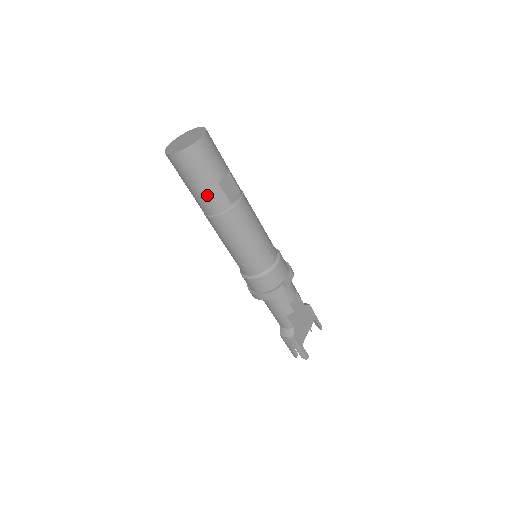
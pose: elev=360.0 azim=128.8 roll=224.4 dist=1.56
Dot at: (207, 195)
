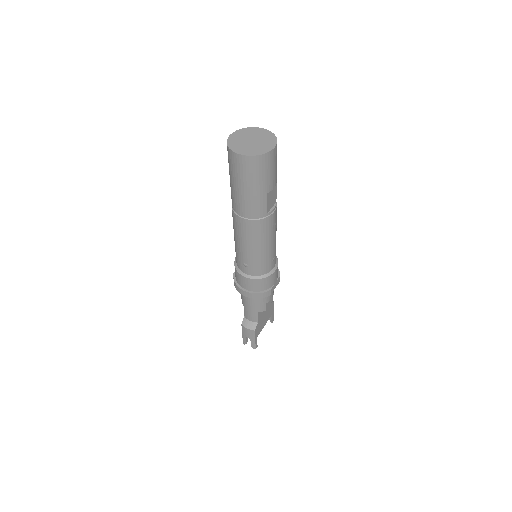
Dot at: (251, 200)
